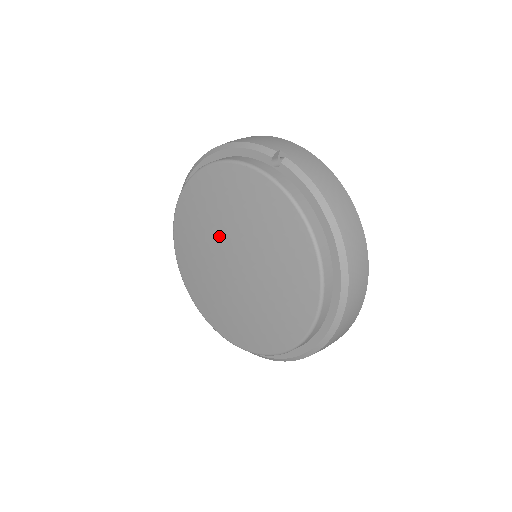
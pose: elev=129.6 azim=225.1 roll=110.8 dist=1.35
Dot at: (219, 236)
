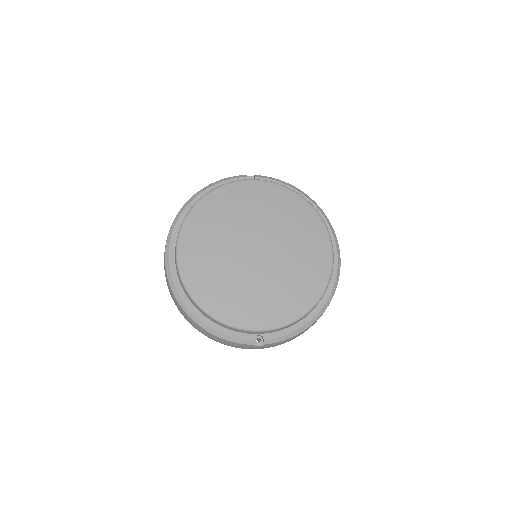
Dot at: (236, 237)
